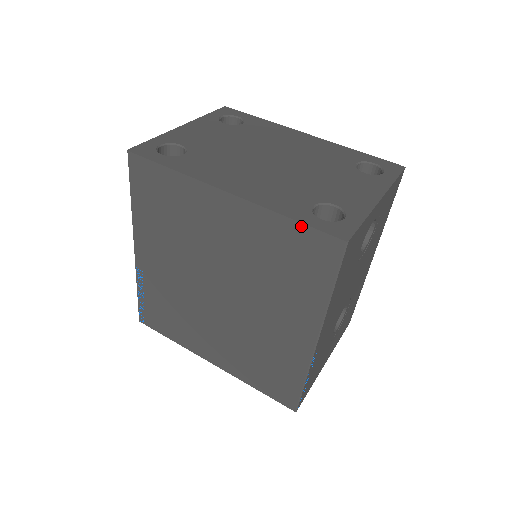
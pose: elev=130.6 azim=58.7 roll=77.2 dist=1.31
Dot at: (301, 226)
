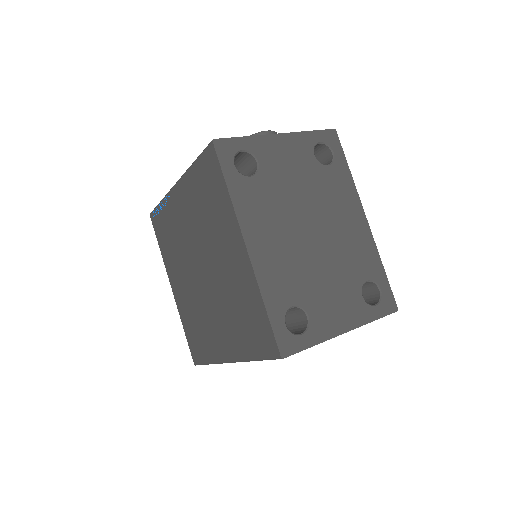
Dot at: (267, 319)
